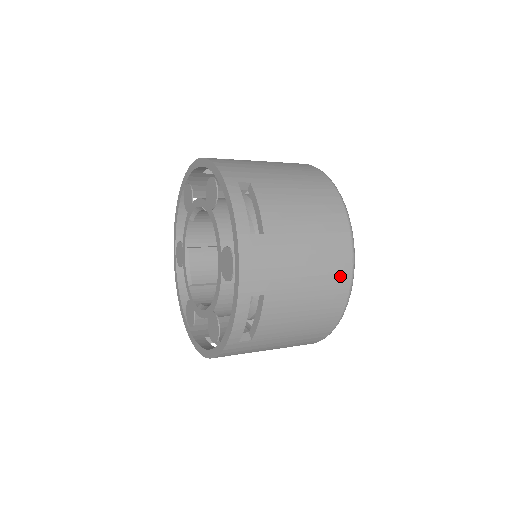
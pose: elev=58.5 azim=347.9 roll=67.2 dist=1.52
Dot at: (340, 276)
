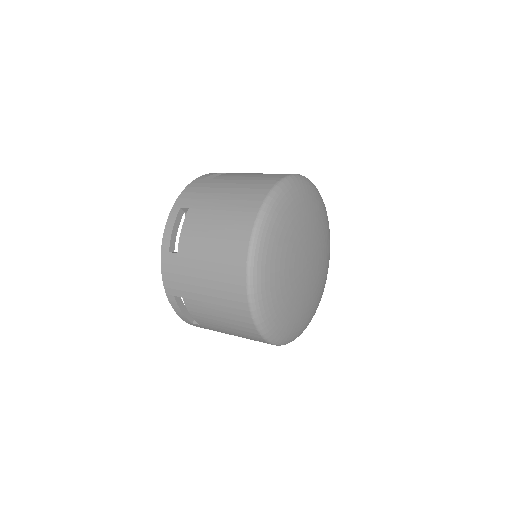
Dot at: (252, 203)
